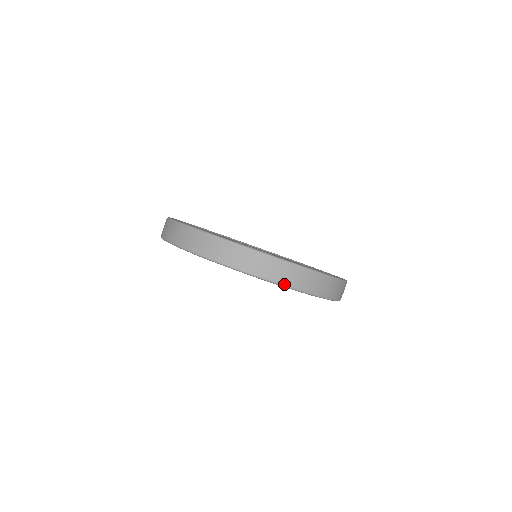
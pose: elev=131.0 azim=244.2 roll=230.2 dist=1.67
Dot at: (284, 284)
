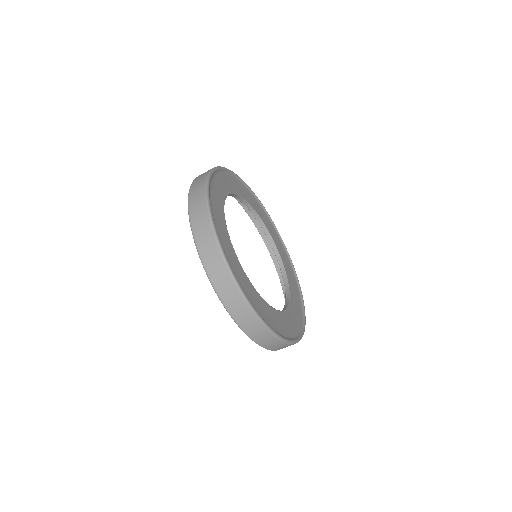
Dot at: (246, 333)
